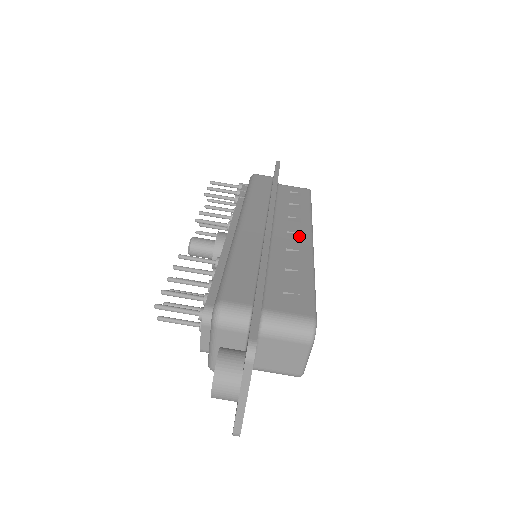
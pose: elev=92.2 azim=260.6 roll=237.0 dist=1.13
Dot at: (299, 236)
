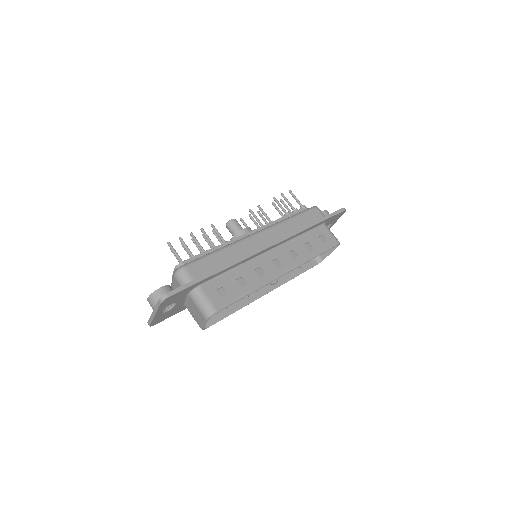
Dot at: (279, 266)
